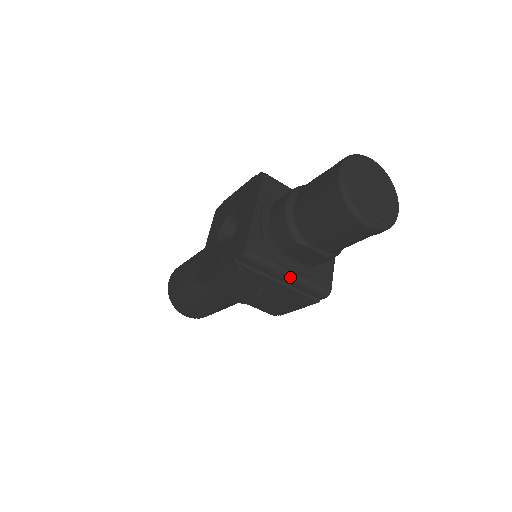
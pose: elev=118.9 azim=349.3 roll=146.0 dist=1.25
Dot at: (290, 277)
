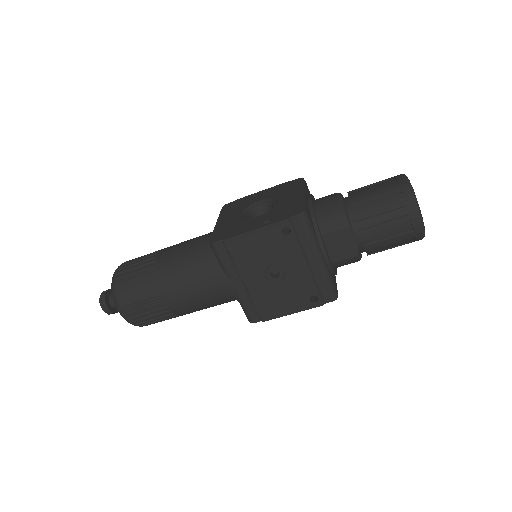
Dot at: (321, 260)
